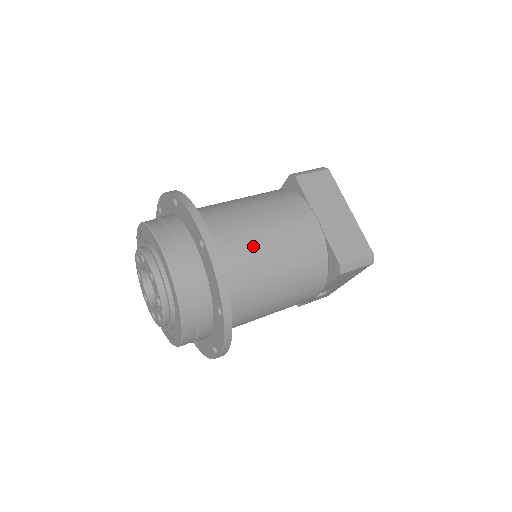
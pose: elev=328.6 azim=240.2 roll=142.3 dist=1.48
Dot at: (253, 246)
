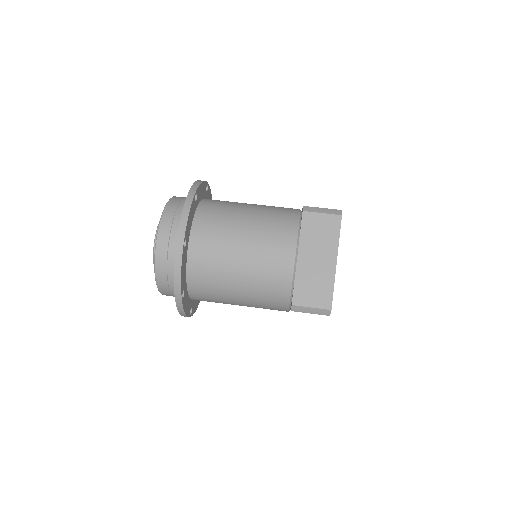
Dot at: (225, 258)
